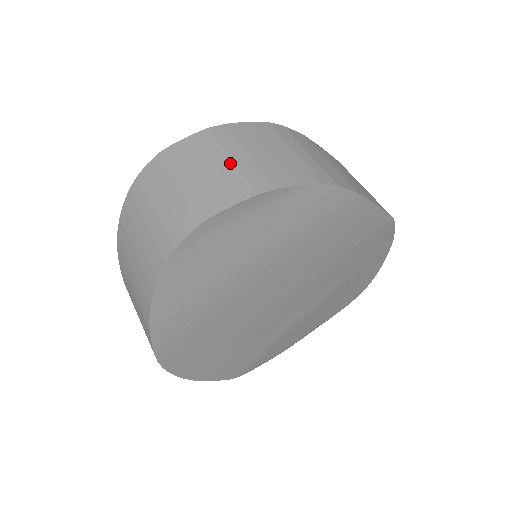
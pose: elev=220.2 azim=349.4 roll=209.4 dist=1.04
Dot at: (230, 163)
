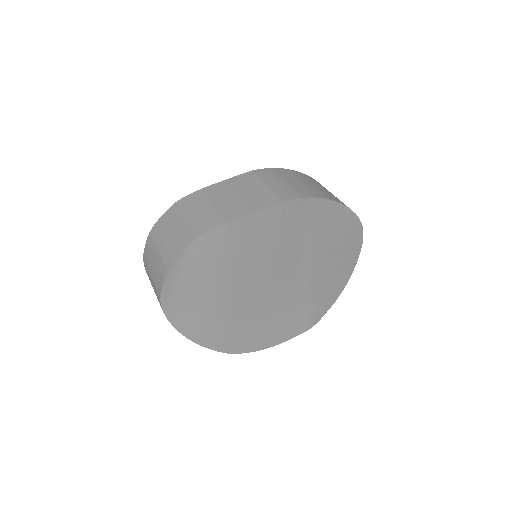
Dot at: (158, 254)
